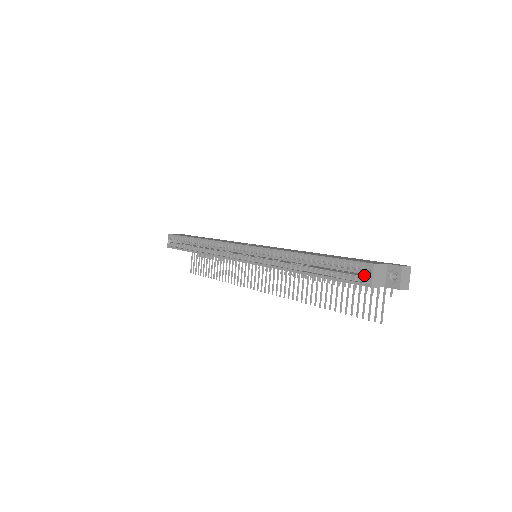
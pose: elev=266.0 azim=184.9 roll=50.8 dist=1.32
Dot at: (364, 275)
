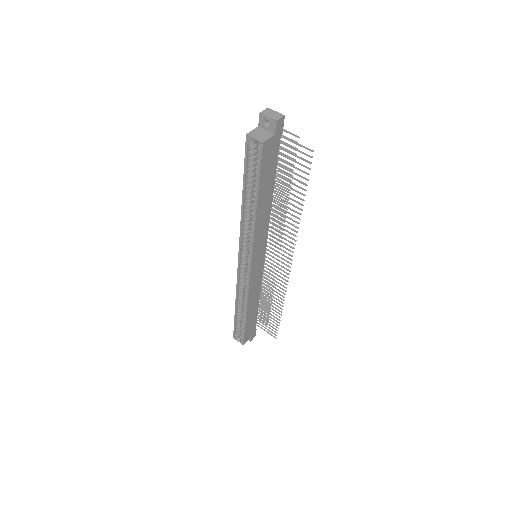
Dot at: occluded
